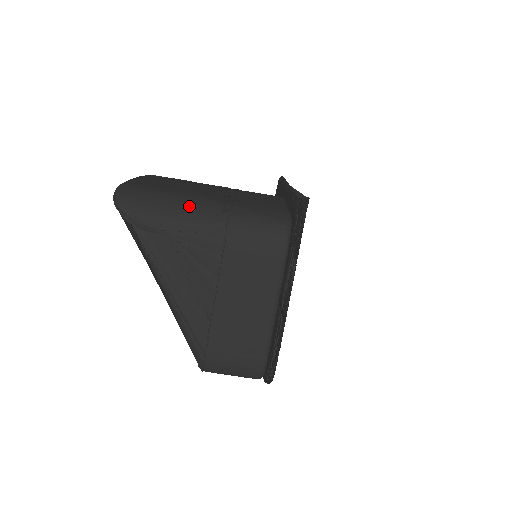
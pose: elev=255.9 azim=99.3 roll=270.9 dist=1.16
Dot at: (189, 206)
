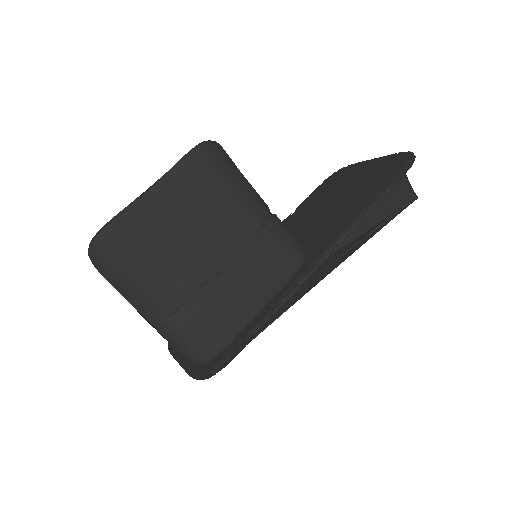
Dot at: (145, 295)
